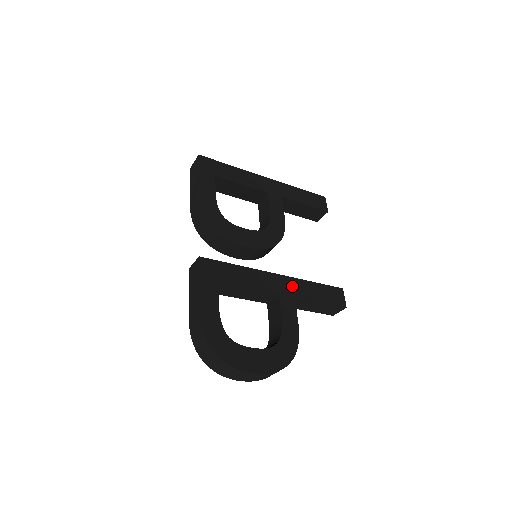
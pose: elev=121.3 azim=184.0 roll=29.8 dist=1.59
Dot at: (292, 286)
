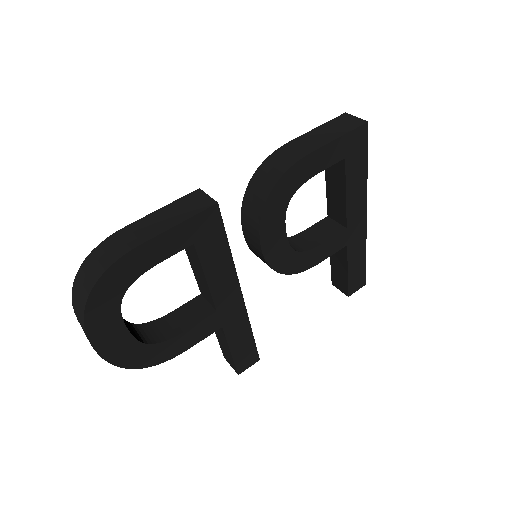
Dot at: (235, 317)
